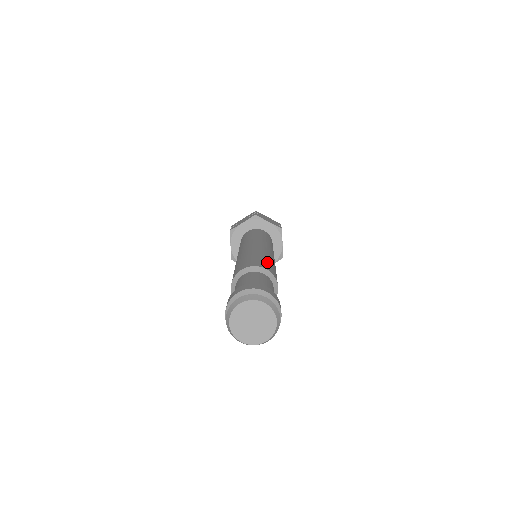
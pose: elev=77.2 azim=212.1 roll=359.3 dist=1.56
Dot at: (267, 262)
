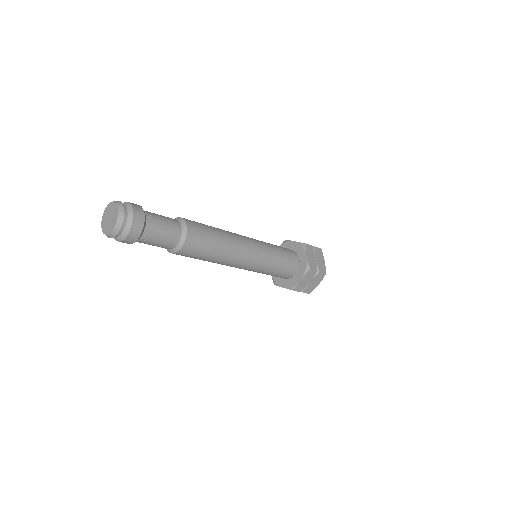
Dot at: (207, 235)
